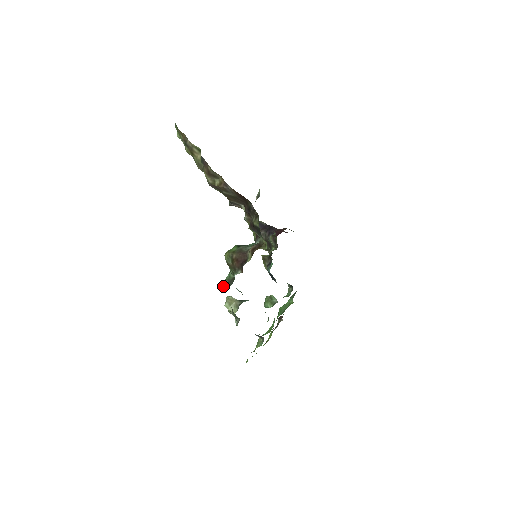
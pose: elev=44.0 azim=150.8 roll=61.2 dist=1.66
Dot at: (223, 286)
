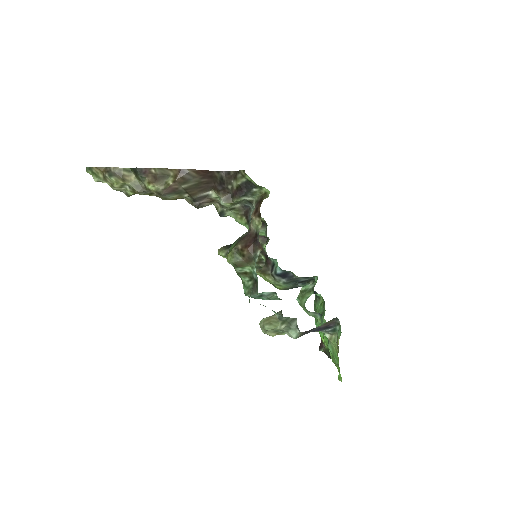
Dot at: occluded
